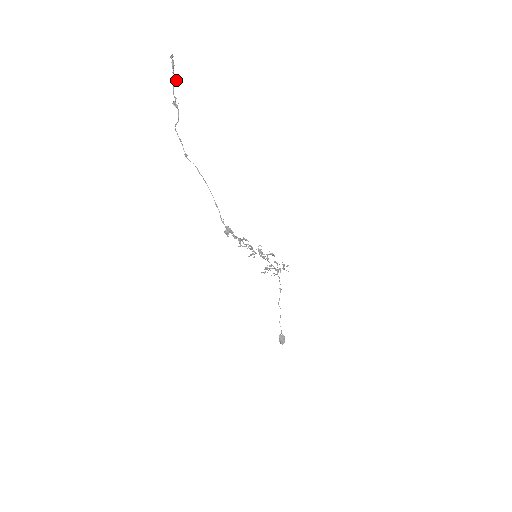
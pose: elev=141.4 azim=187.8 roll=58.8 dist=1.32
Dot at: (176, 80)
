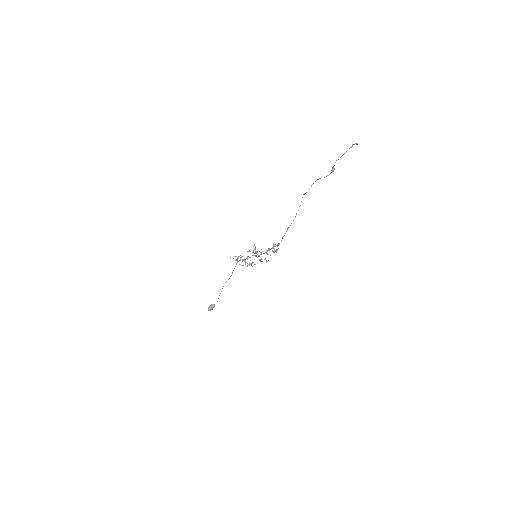
Dot at: occluded
